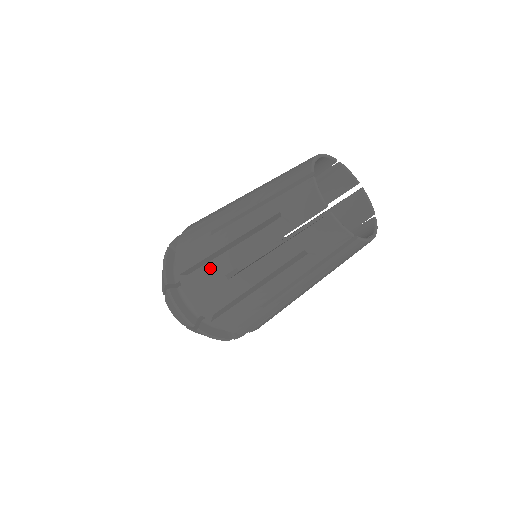
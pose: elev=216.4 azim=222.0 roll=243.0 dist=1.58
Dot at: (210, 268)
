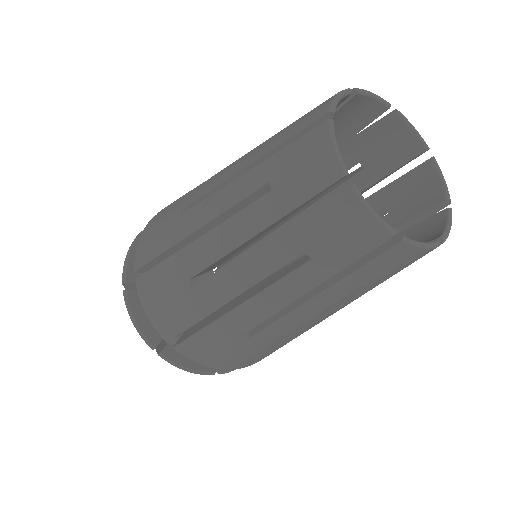
Dot at: (170, 266)
